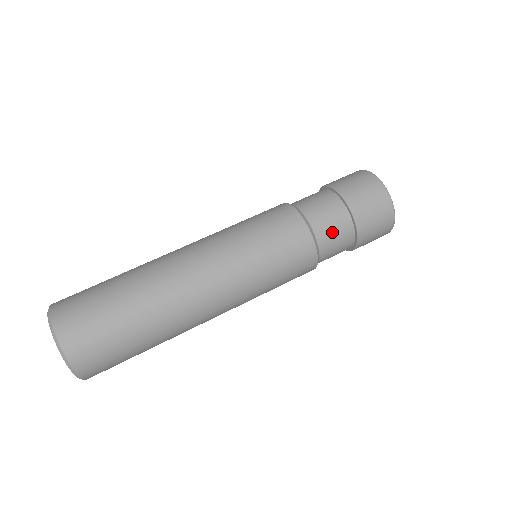
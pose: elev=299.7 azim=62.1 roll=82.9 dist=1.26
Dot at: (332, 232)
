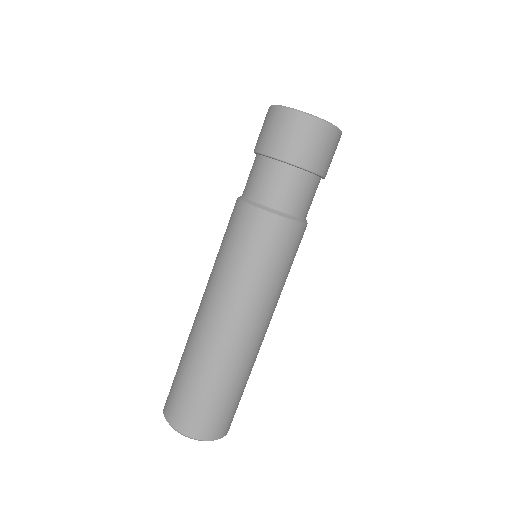
Dot at: (307, 199)
